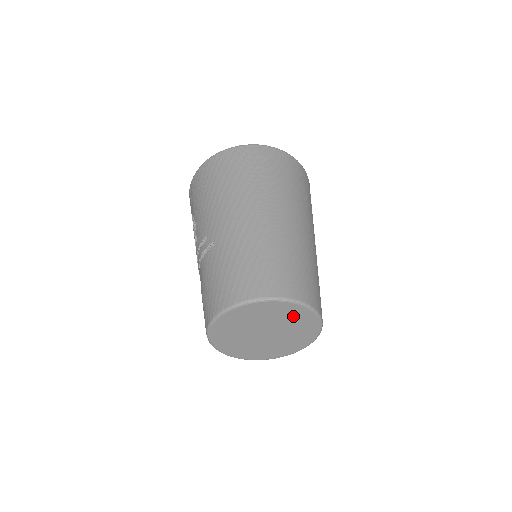
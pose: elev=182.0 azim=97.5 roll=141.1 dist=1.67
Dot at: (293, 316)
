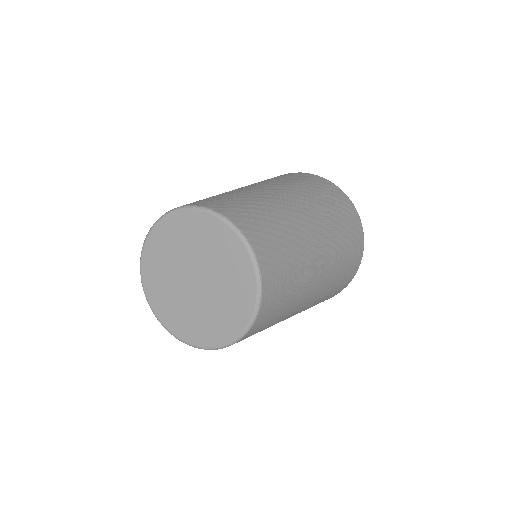
Dot at: (215, 241)
